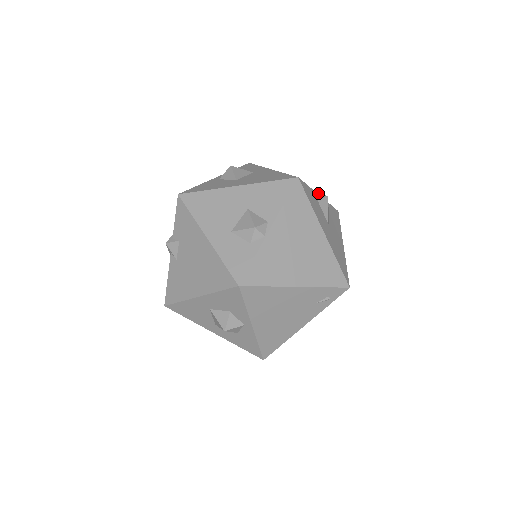
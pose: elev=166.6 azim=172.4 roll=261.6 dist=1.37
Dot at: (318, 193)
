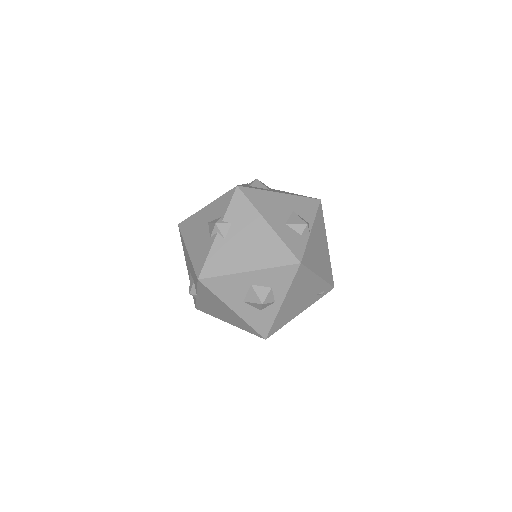
Dot at: occluded
